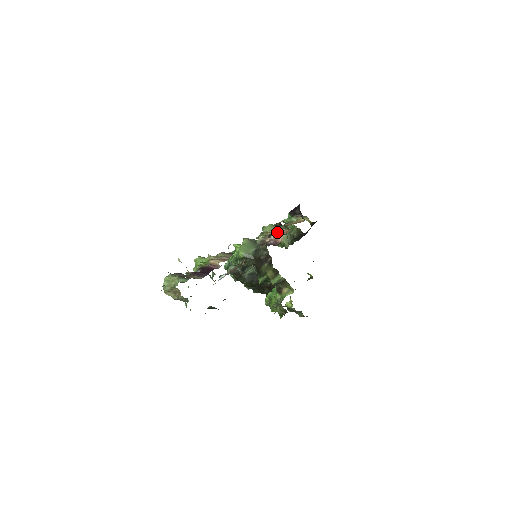
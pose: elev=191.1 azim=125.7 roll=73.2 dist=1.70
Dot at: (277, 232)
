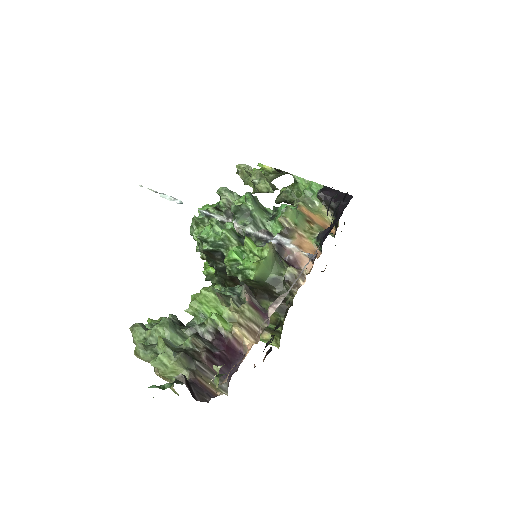
Dot at: (301, 237)
